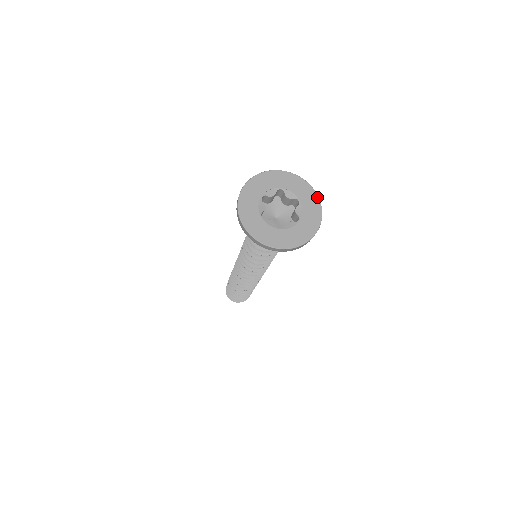
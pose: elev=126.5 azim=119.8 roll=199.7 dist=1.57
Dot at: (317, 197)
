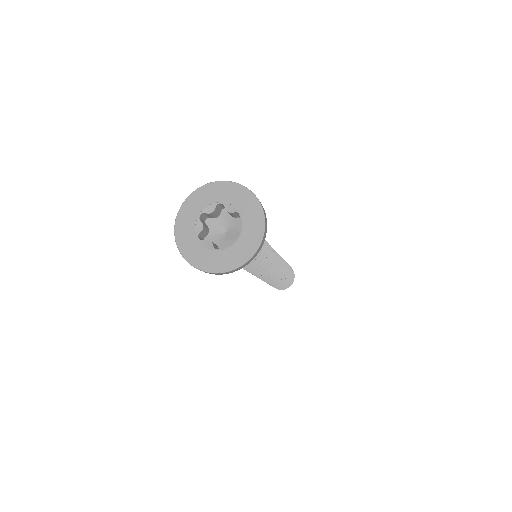
Dot at: (226, 183)
